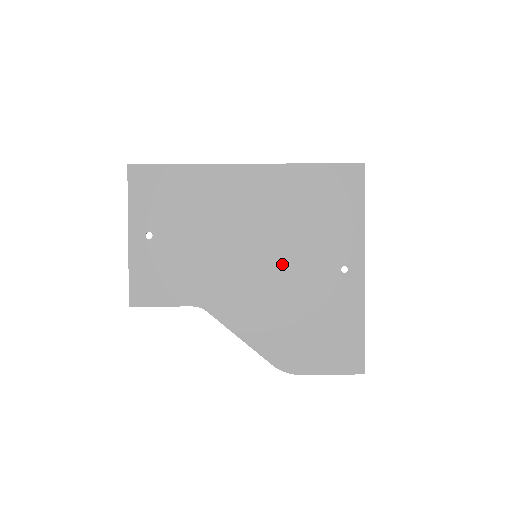
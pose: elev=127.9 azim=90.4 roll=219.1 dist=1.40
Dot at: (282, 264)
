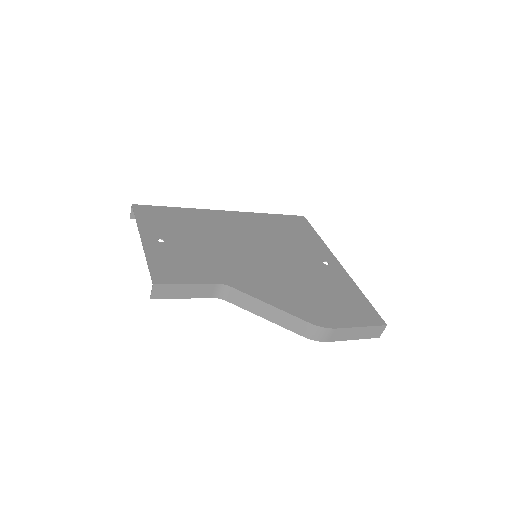
Dot at: (279, 259)
